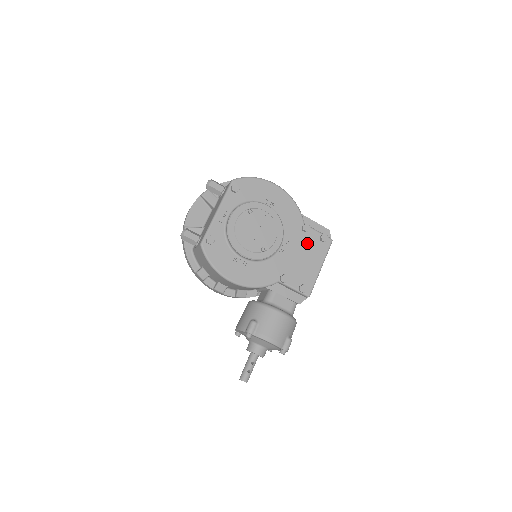
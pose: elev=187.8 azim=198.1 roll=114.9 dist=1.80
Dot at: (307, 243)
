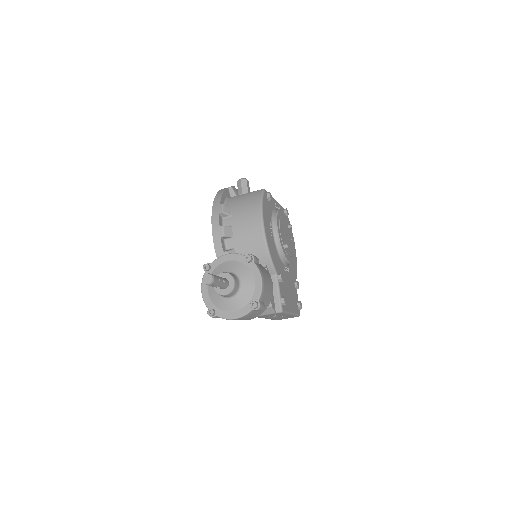
Dot at: (293, 291)
